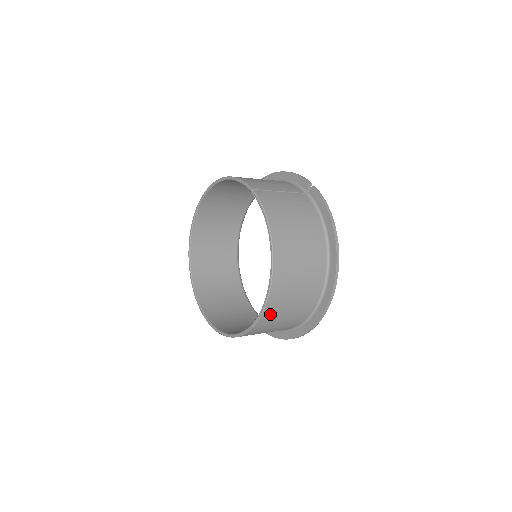
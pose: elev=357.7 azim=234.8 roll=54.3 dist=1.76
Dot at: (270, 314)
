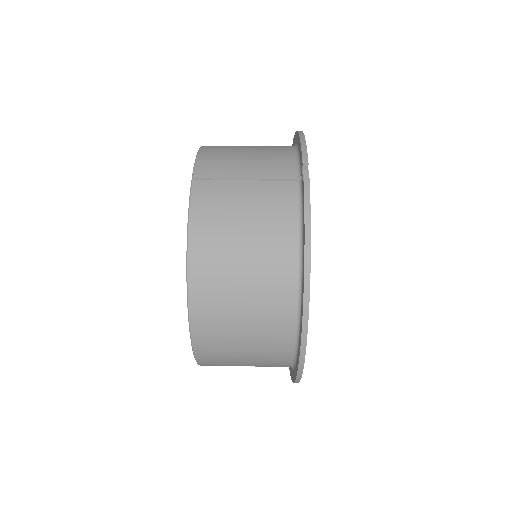
Dot at: (210, 357)
